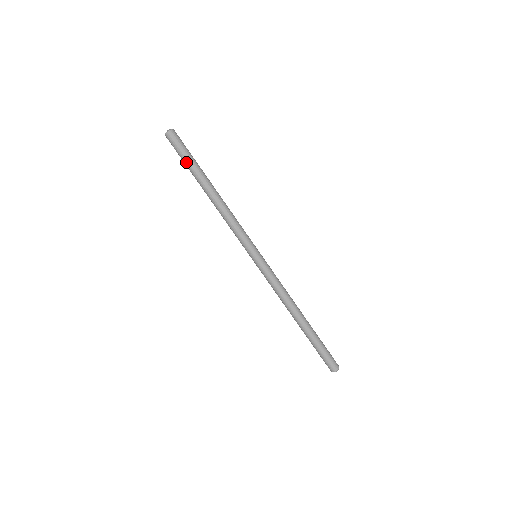
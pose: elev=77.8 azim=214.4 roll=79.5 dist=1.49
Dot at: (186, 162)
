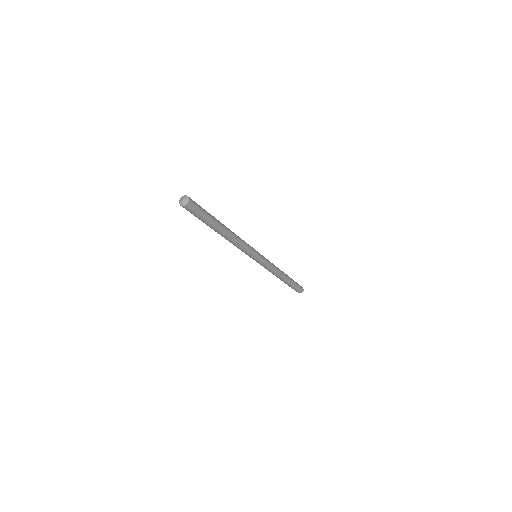
Dot at: (199, 219)
